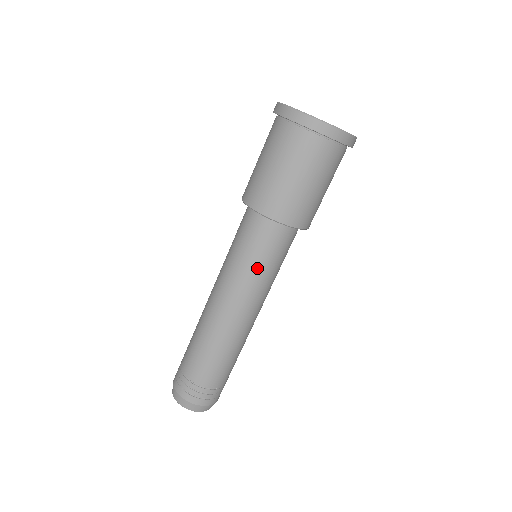
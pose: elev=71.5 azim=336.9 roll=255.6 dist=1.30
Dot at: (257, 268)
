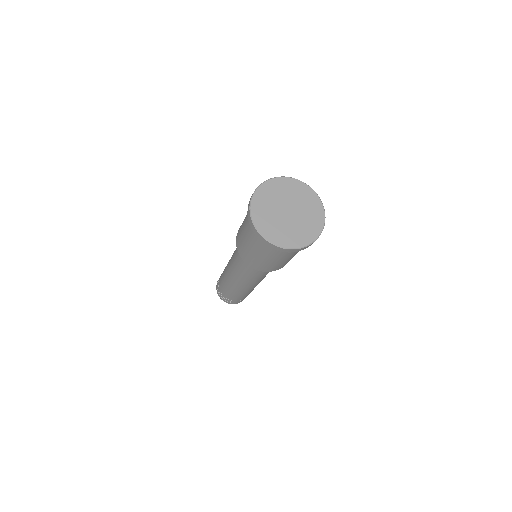
Dot at: (261, 276)
